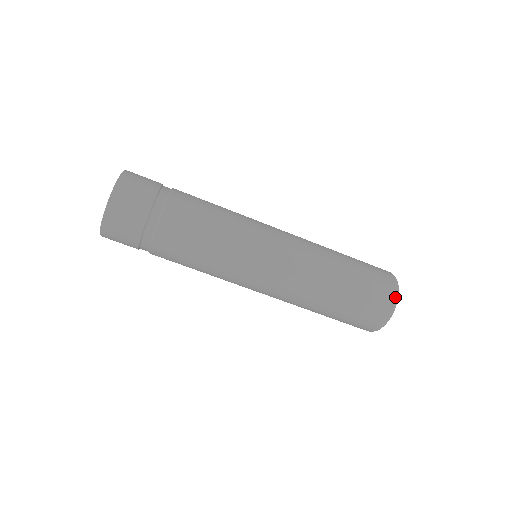
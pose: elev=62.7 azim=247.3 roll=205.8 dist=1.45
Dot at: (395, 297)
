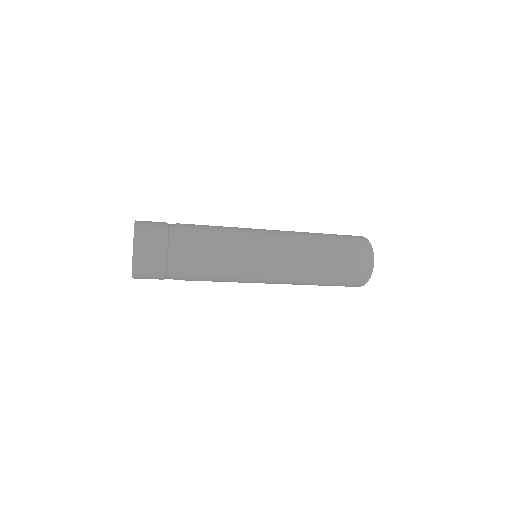
Dot at: (363, 285)
